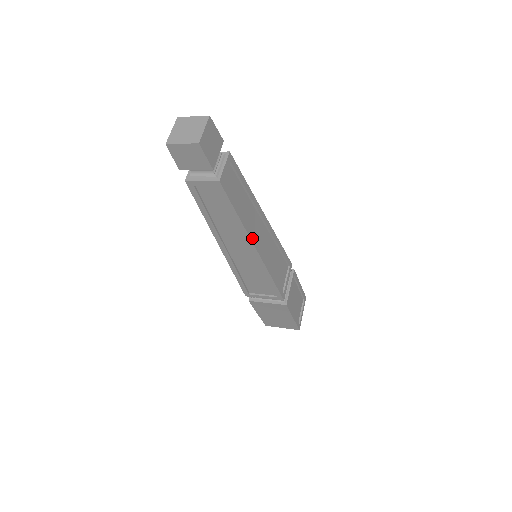
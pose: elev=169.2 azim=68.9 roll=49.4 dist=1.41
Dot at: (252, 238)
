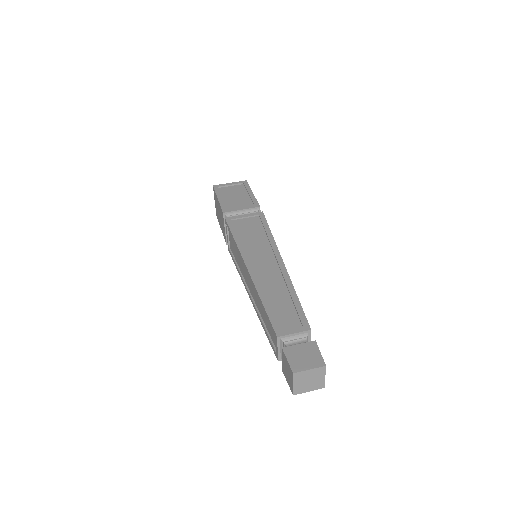
Dot at: occluded
